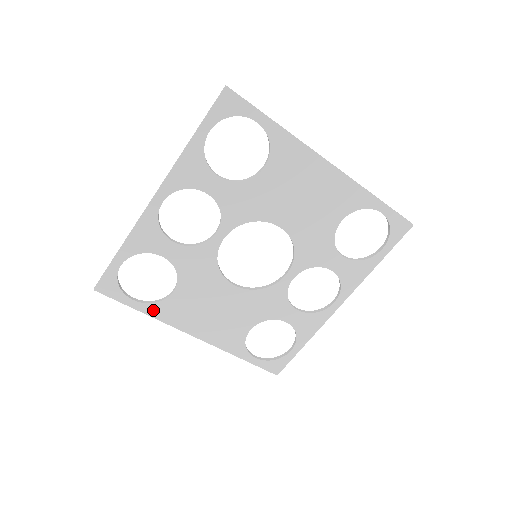
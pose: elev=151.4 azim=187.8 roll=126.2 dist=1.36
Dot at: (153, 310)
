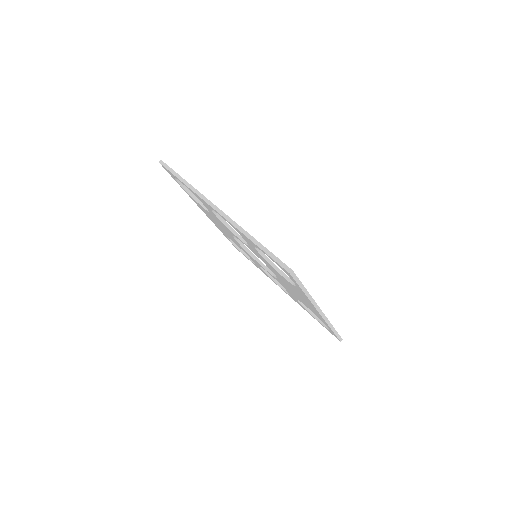
Dot at: (187, 193)
